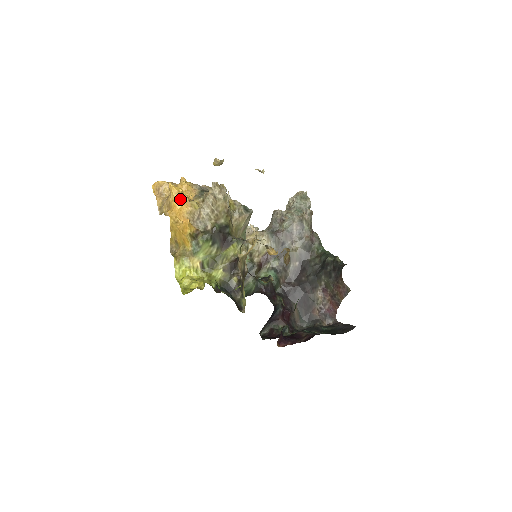
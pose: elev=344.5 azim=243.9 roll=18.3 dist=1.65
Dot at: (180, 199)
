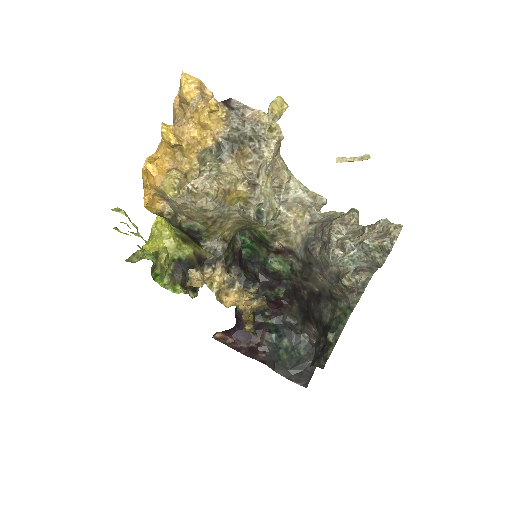
Dot at: (150, 169)
